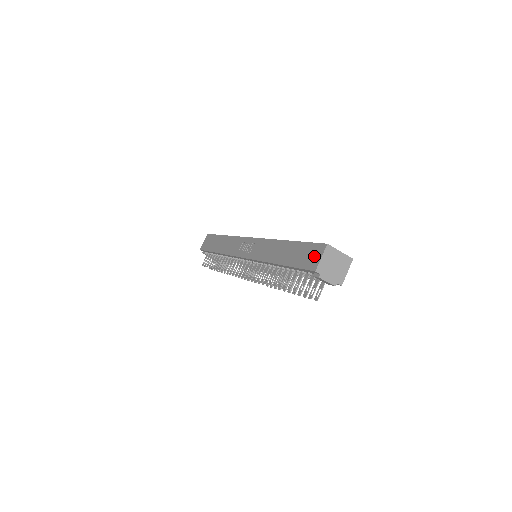
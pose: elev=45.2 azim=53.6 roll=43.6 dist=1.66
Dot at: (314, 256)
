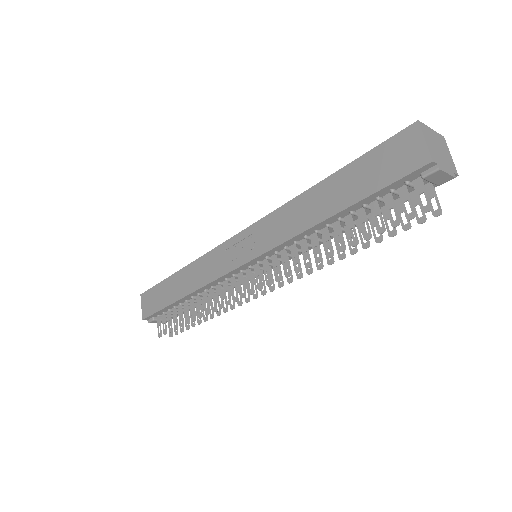
Dot at: (406, 150)
